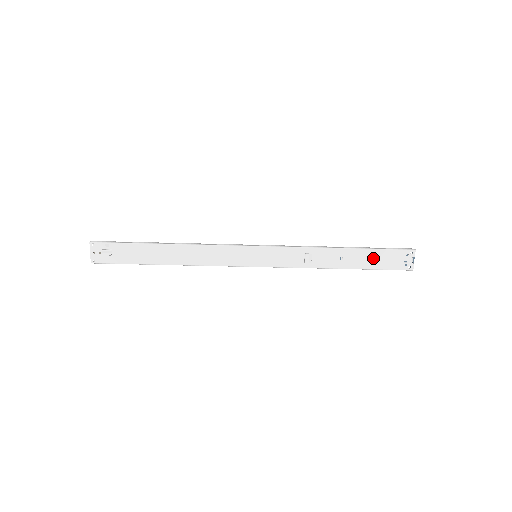
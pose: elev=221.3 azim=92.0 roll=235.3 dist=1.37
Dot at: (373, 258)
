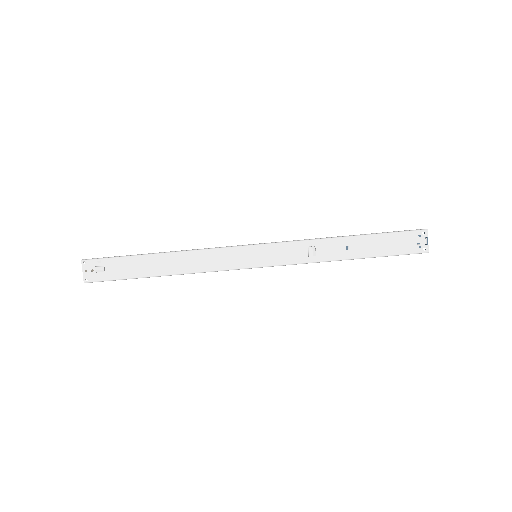
Dot at: (382, 244)
